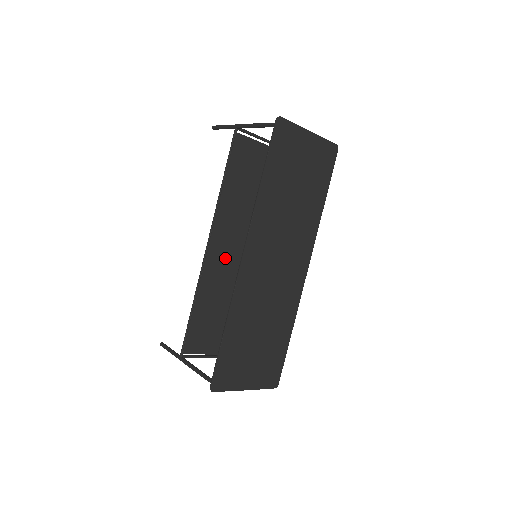
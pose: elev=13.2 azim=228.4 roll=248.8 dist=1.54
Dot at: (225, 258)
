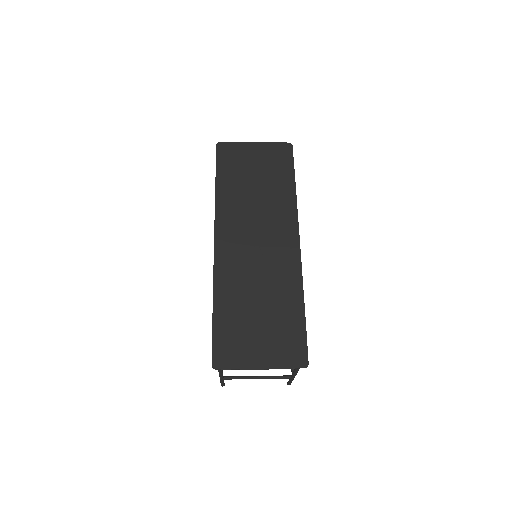
Dot at: occluded
